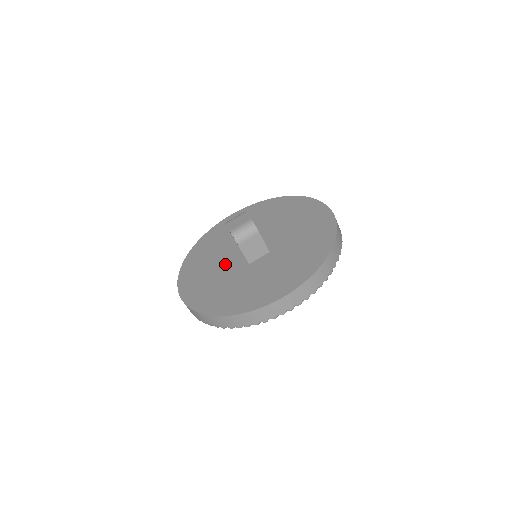
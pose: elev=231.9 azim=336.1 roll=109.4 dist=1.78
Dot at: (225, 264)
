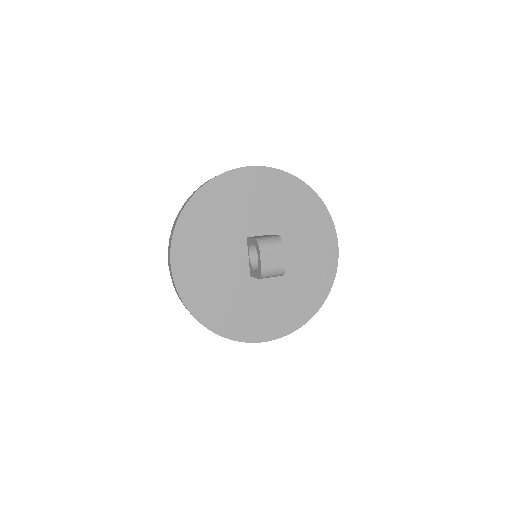
Dot at: (228, 258)
